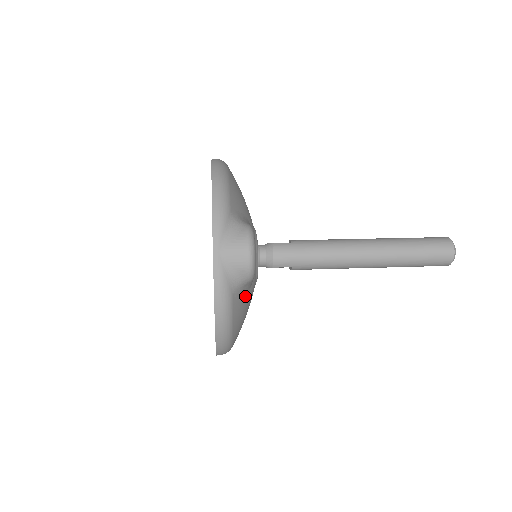
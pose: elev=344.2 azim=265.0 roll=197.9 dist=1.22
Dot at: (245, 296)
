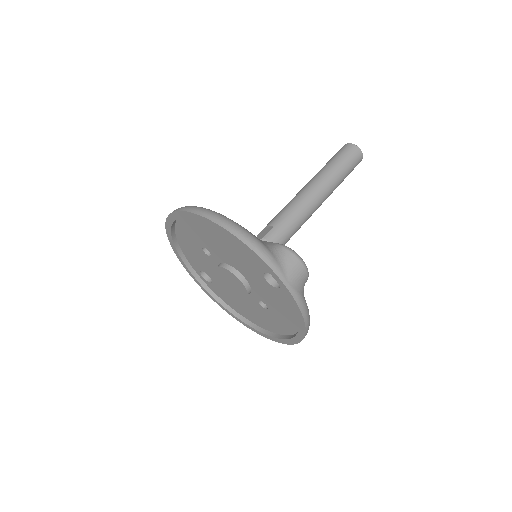
Dot at: occluded
